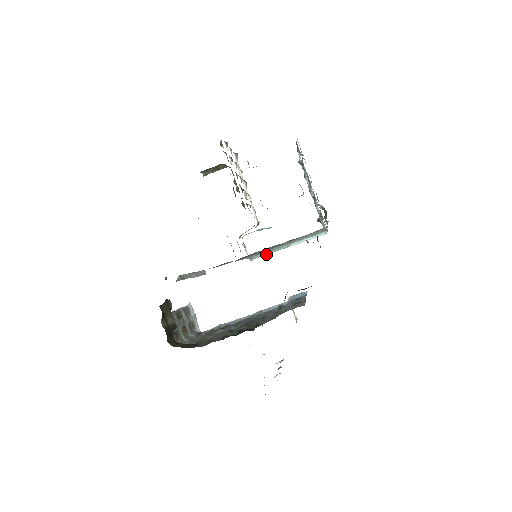
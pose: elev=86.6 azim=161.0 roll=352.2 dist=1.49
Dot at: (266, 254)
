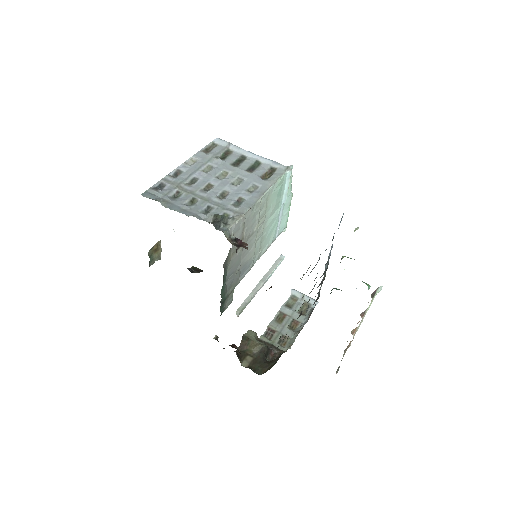
Dot at: (286, 219)
